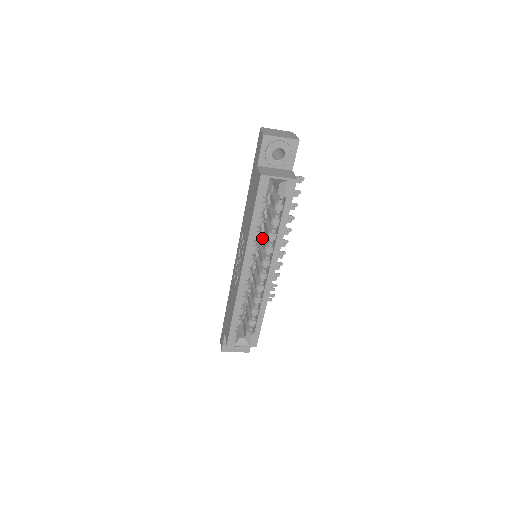
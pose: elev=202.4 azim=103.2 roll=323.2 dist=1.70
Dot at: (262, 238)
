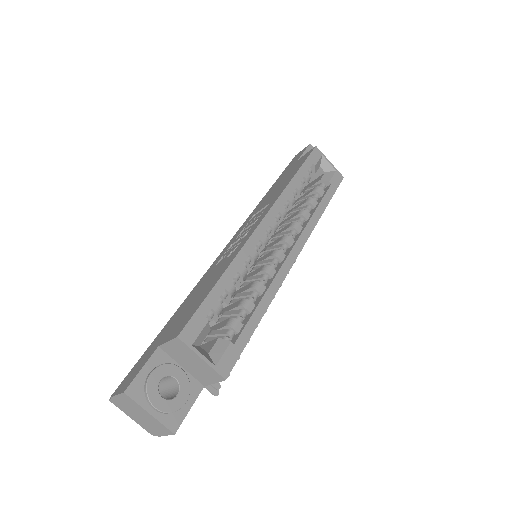
Dot at: (279, 228)
